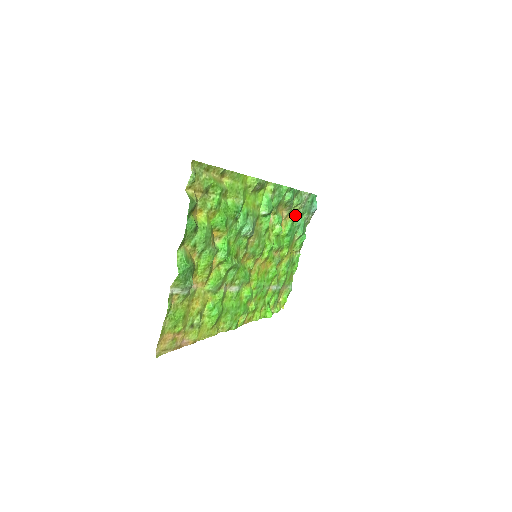
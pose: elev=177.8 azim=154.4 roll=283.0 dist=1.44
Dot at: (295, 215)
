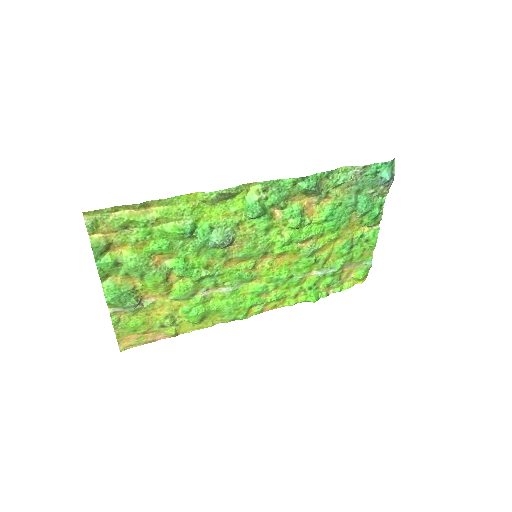
Dot at: (342, 194)
